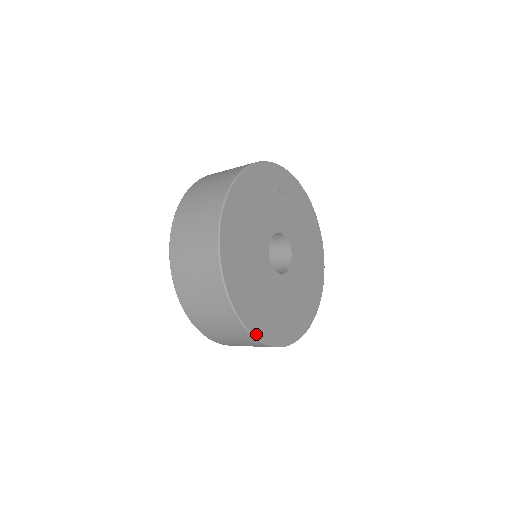
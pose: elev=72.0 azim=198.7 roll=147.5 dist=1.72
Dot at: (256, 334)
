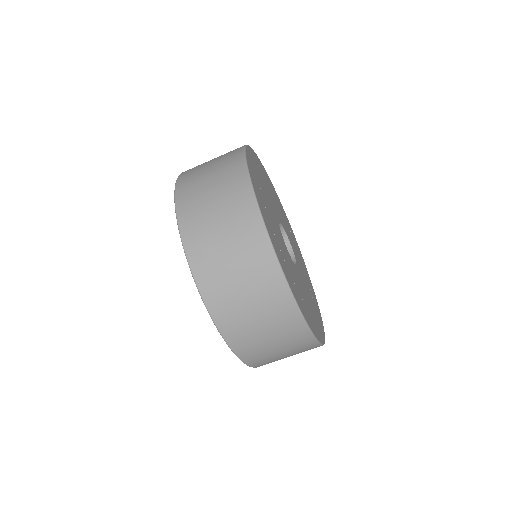
Dot at: (274, 247)
